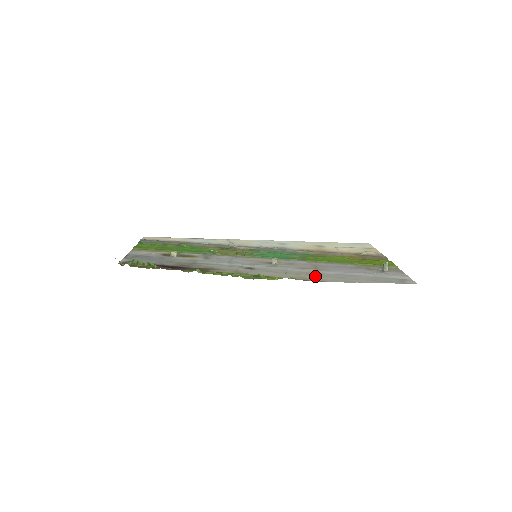
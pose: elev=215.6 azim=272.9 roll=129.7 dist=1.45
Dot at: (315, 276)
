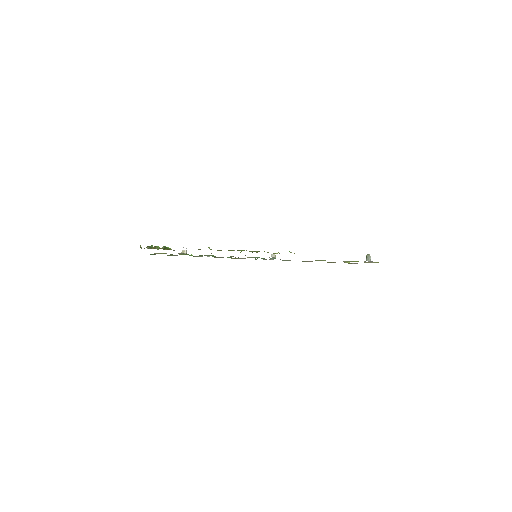
Dot at: occluded
